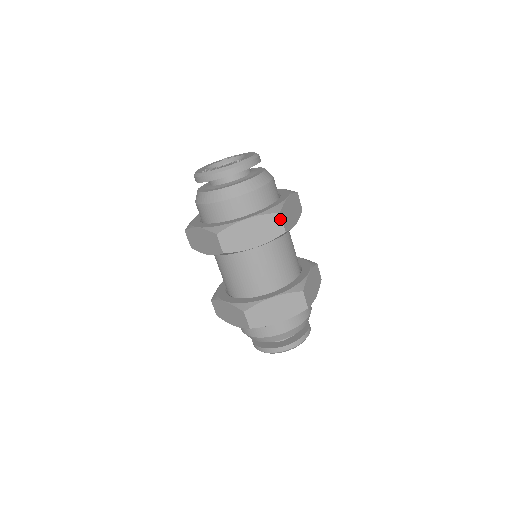
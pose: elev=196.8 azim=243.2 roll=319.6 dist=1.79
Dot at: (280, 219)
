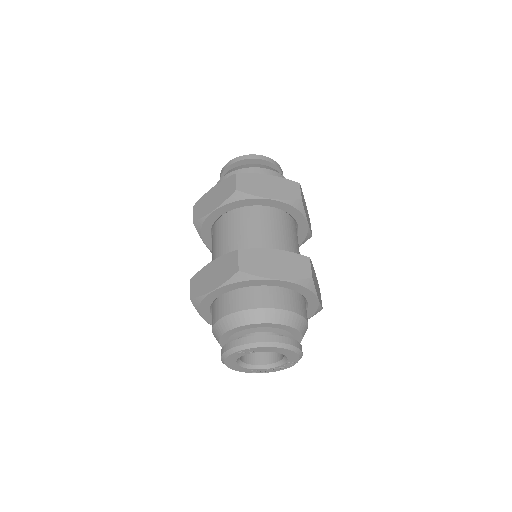
Dot at: (299, 188)
